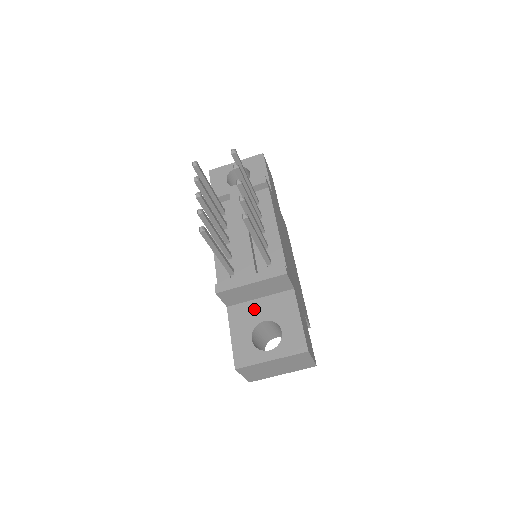
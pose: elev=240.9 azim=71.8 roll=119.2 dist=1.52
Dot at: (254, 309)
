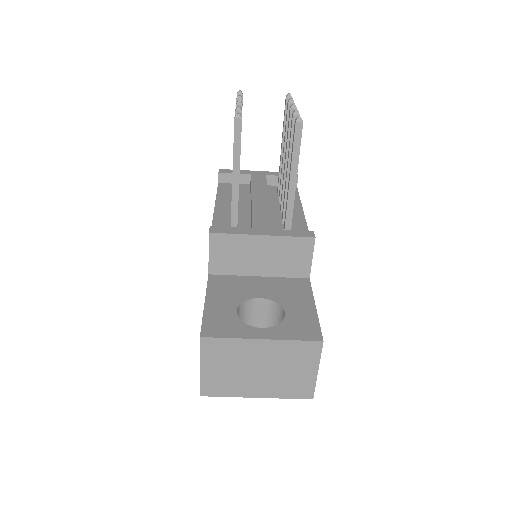
Dot at: (248, 284)
